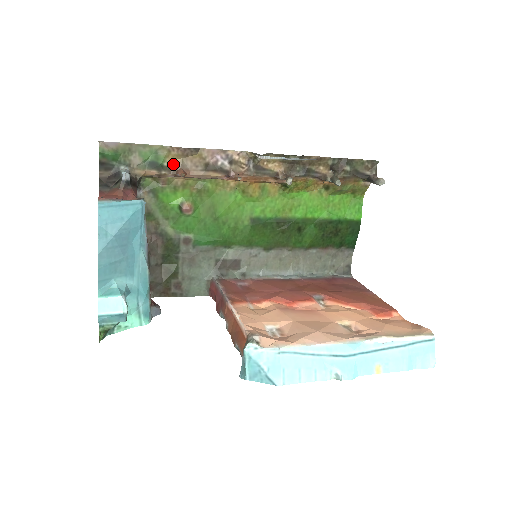
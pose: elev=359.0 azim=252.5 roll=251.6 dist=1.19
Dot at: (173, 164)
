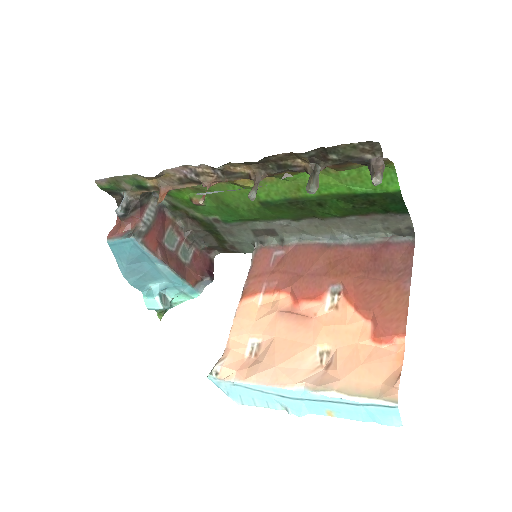
Dot at: (154, 183)
